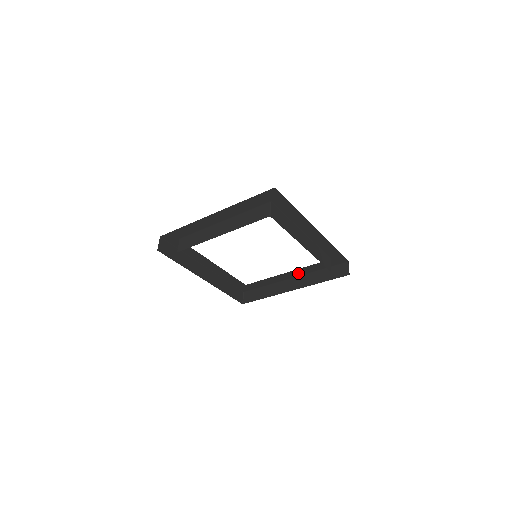
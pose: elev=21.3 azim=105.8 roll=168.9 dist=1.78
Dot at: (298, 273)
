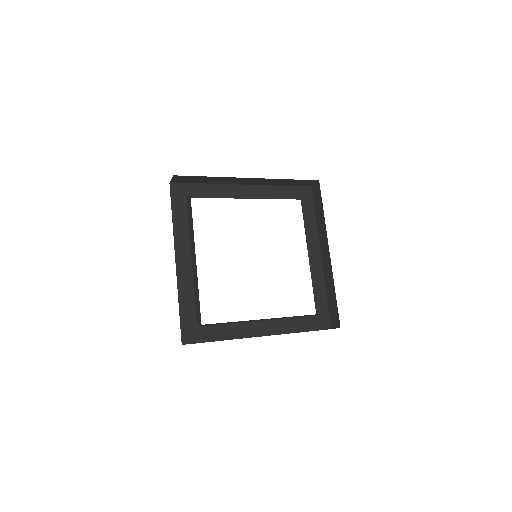
Dot at: (272, 329)
